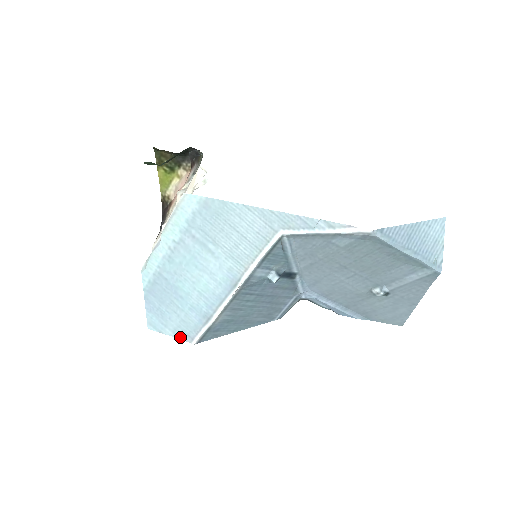
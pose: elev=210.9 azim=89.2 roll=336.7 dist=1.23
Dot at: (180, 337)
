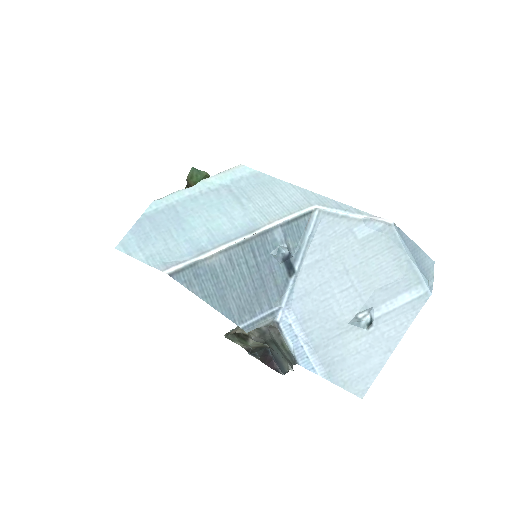
Dot at: (152, 264)
